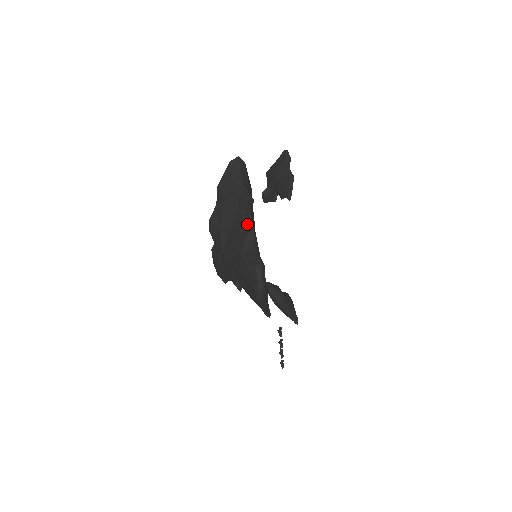
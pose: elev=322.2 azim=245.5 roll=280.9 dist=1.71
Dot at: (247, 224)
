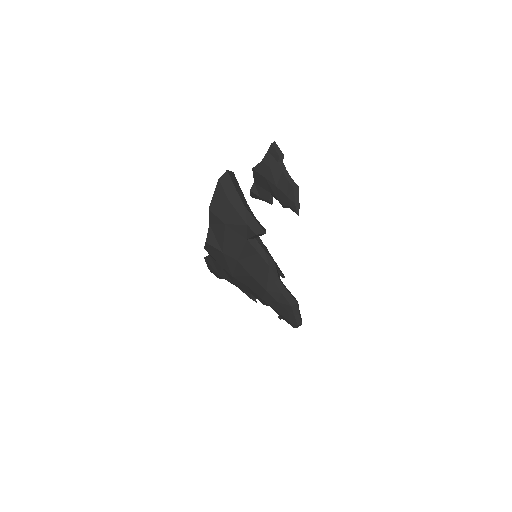
Dot at: (265, 258)
